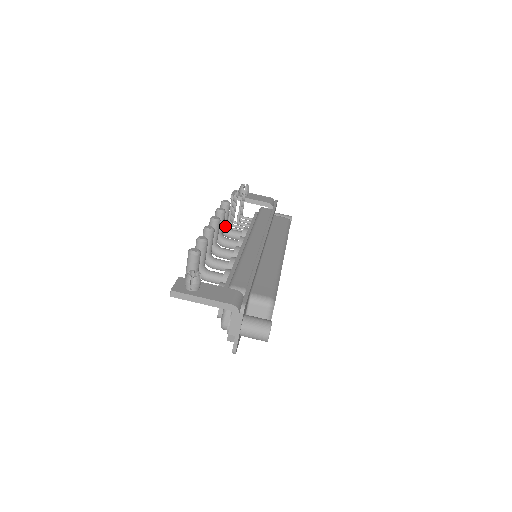
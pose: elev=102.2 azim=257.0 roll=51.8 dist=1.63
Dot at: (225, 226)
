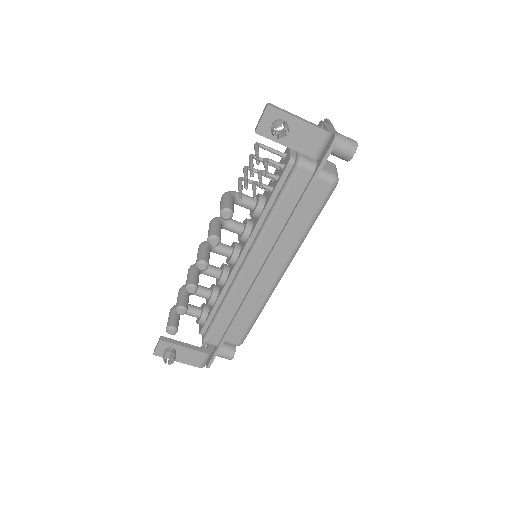
Dot at: occluded
